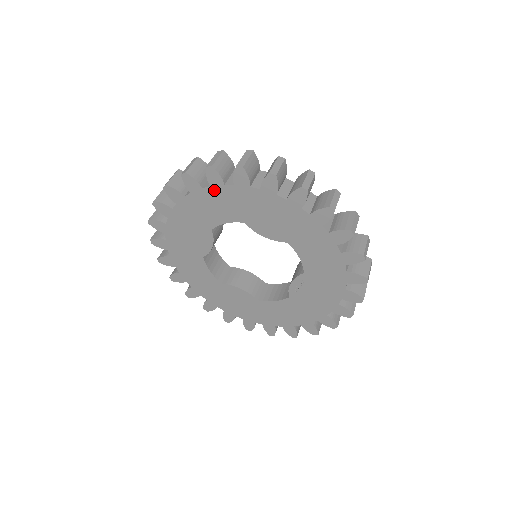
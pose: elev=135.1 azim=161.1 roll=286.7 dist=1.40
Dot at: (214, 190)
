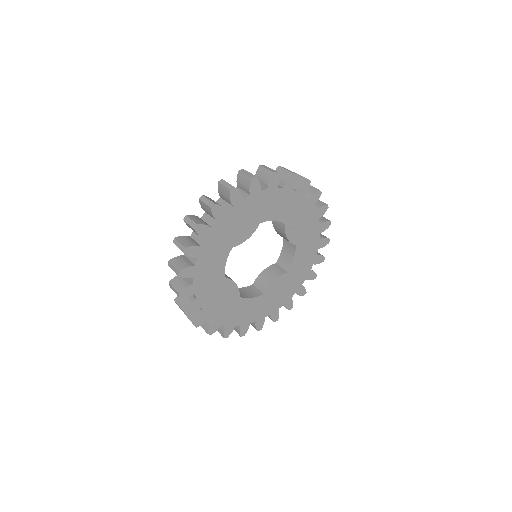
Dot at: (201, 257)
